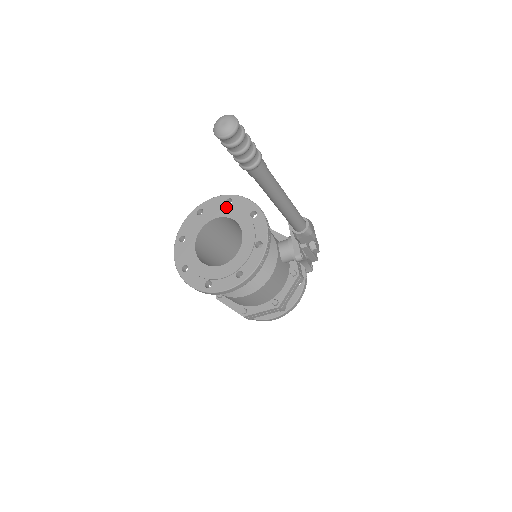
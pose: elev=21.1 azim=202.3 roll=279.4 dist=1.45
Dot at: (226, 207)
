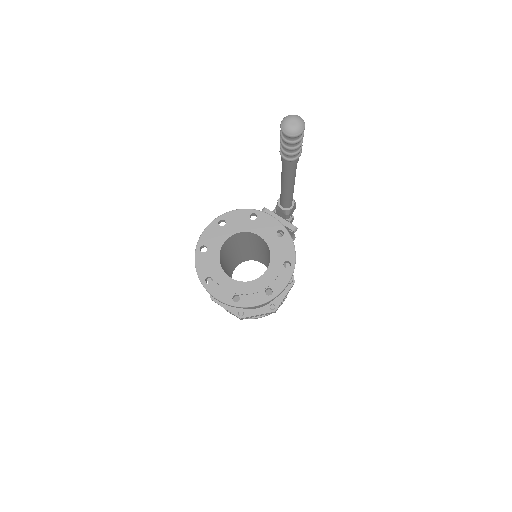
Dot at: (225, 228)
